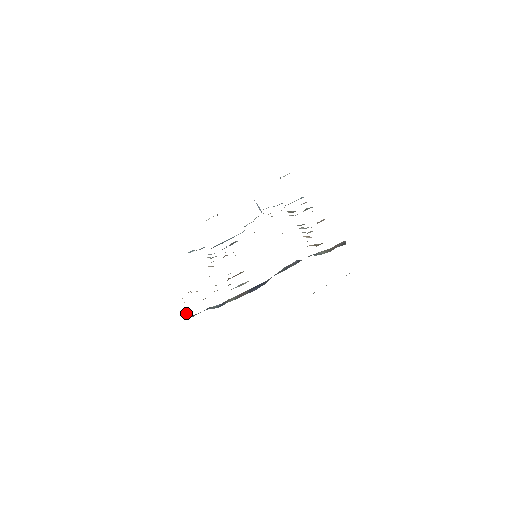
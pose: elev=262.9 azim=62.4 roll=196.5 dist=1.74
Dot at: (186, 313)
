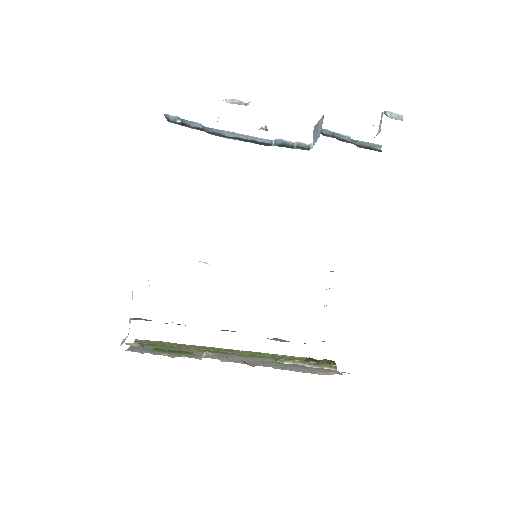
Dot at: (130, 323)
